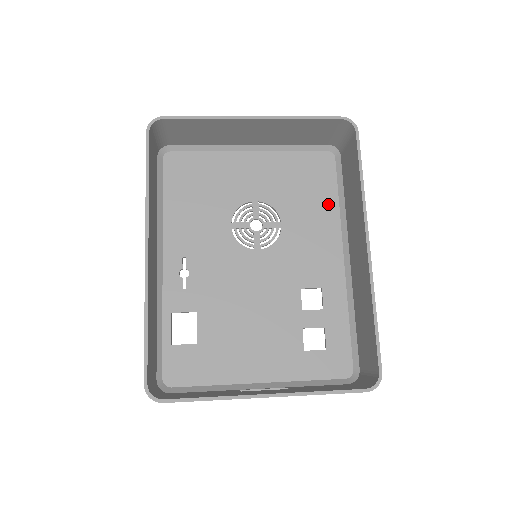
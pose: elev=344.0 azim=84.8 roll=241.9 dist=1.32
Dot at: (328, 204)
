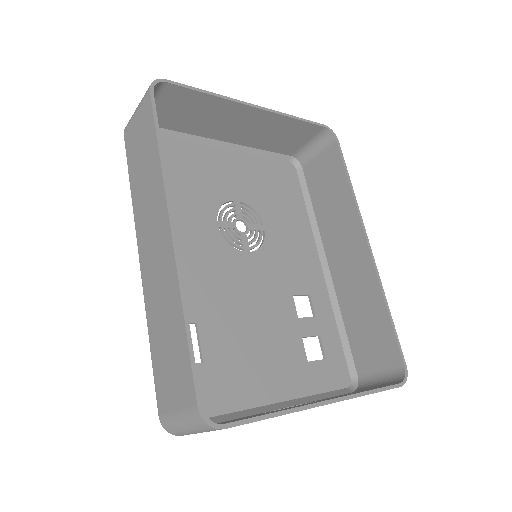
Dot at: (299, 212)
